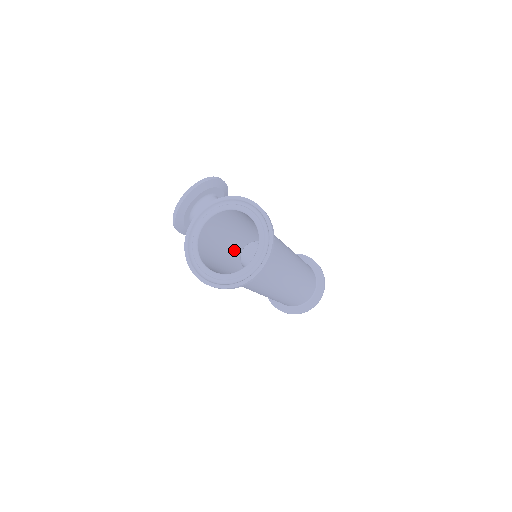
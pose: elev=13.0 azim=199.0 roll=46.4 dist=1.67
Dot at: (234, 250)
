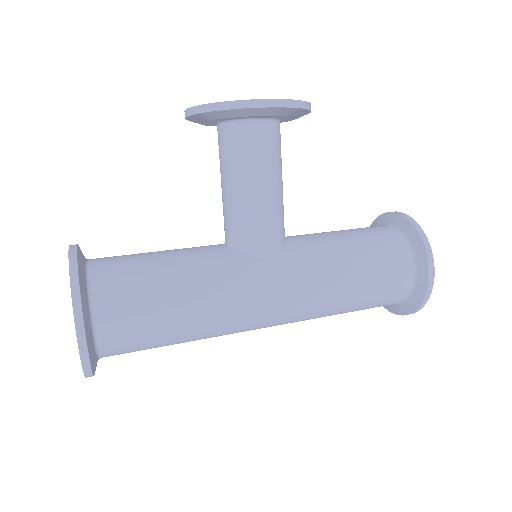
Dot at: occluded
